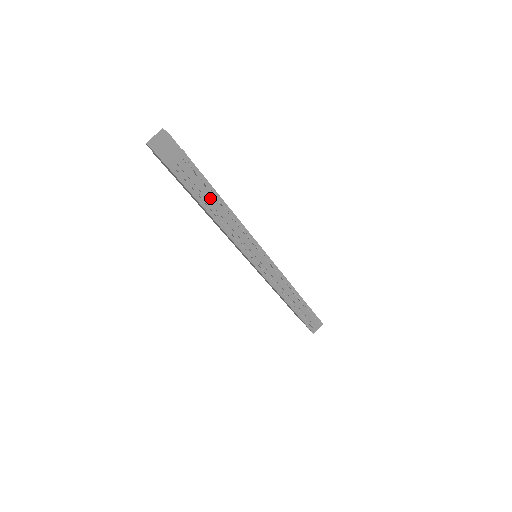
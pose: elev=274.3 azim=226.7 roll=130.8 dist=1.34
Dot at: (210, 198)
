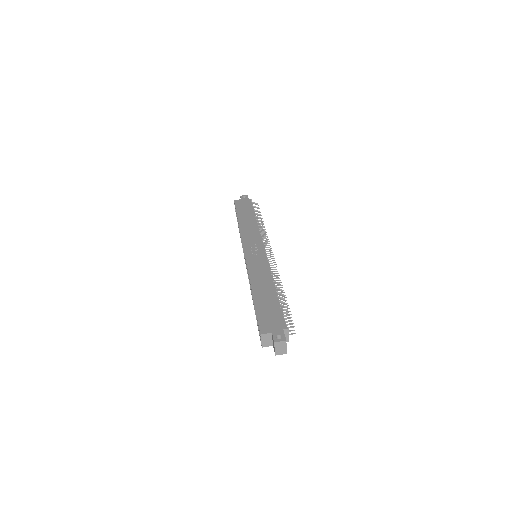
Dot at: occluded
